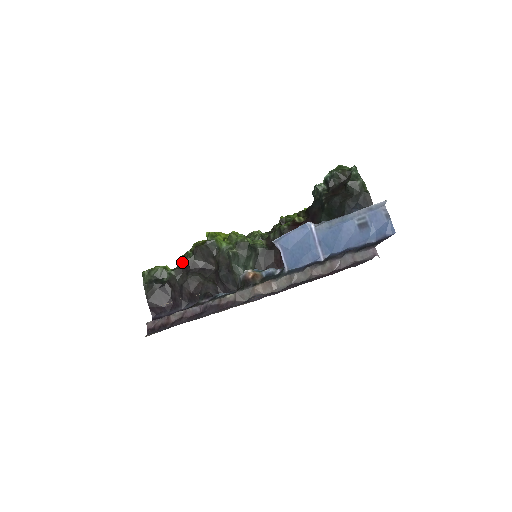
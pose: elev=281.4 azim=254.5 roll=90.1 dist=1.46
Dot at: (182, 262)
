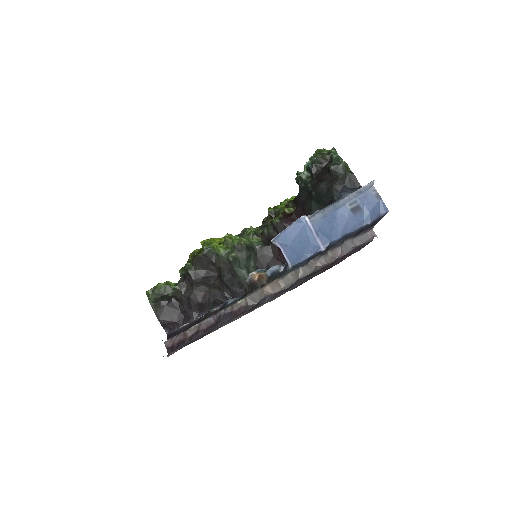
Dot at: (183, 275)
